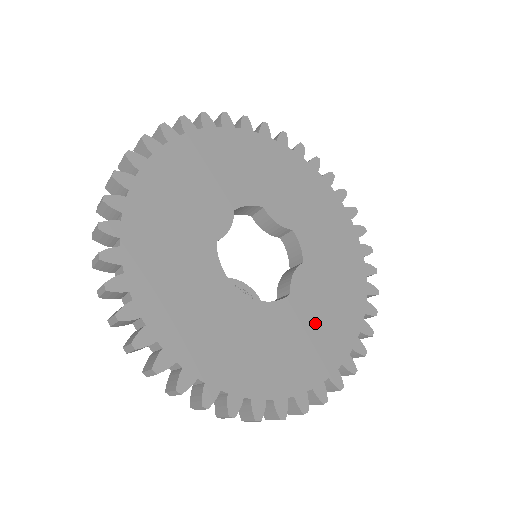
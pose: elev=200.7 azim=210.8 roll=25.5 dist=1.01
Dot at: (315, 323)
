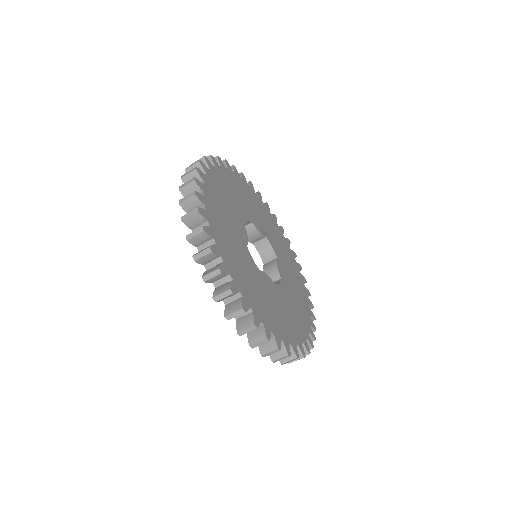
Dot at: (259, 289)
